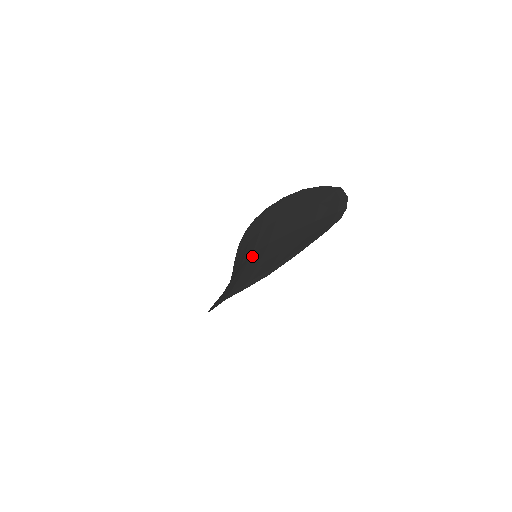
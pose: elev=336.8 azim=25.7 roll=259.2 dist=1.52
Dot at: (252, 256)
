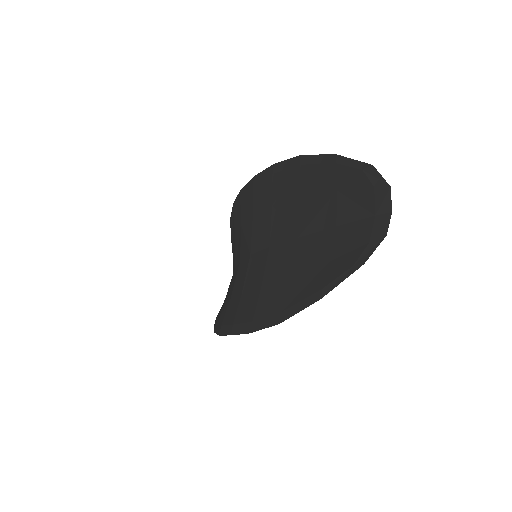
Dot at: (250, 260)
